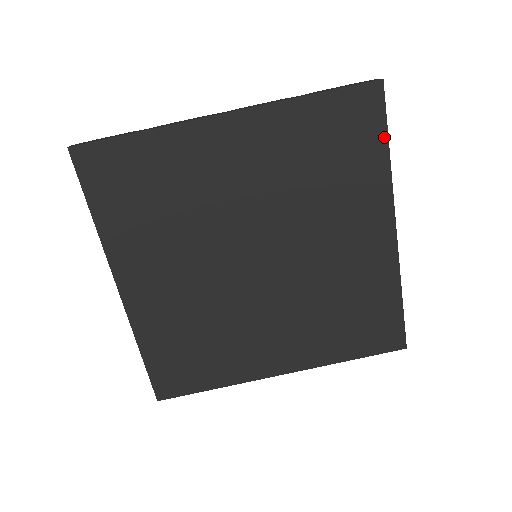
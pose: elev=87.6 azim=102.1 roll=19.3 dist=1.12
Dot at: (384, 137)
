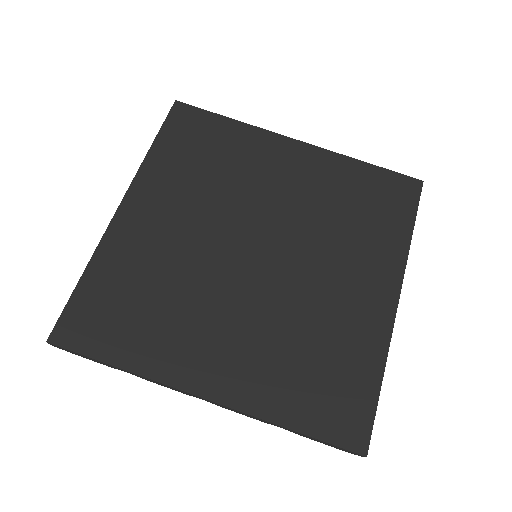
Dot at: (412, 218)
